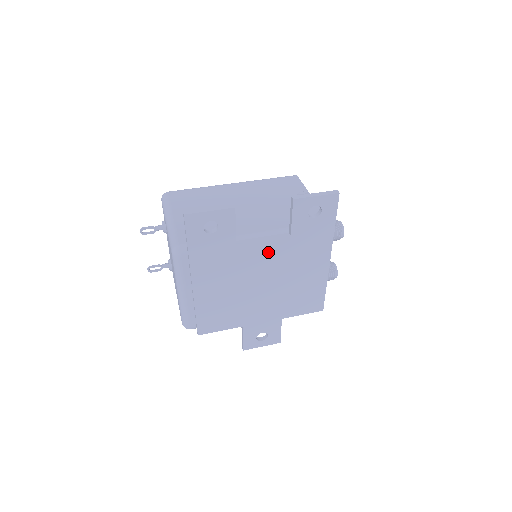
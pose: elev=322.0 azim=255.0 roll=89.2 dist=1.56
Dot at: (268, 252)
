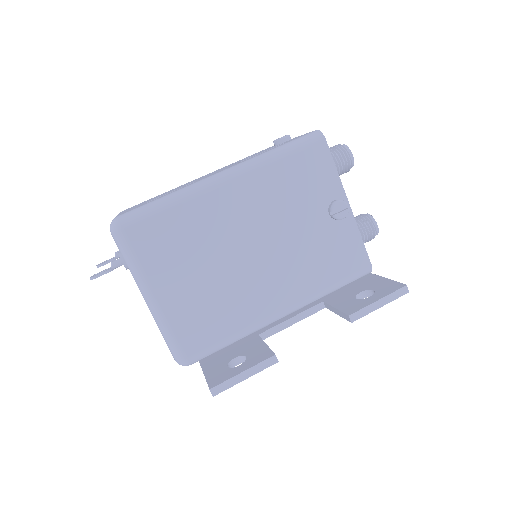
Dot at: occluded
